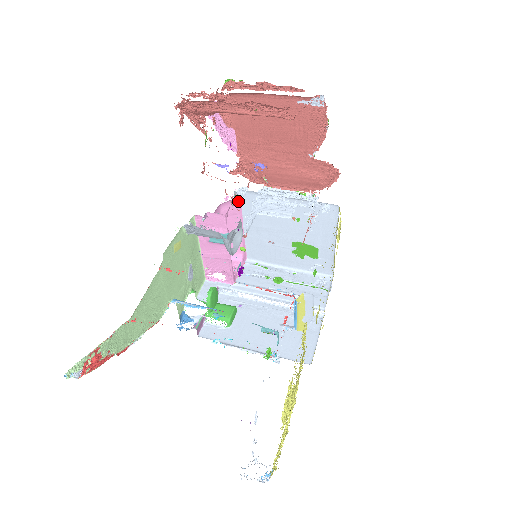
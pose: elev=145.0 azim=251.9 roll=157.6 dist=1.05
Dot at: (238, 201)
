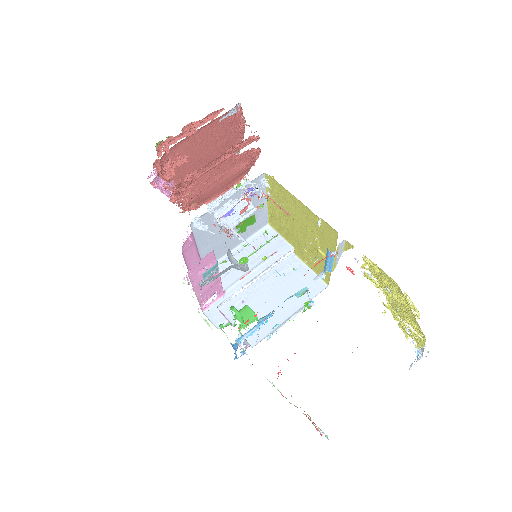
Dot at: (192, 233)
